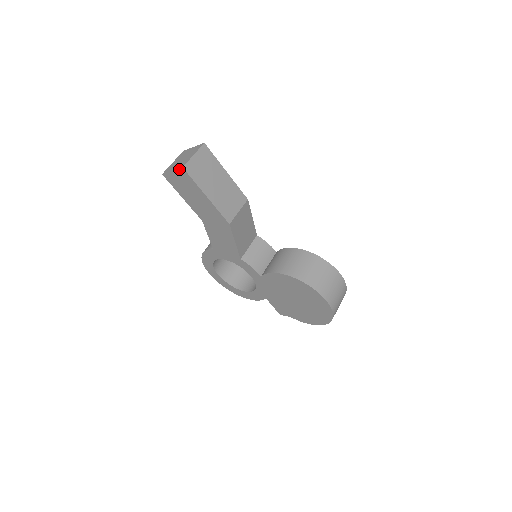
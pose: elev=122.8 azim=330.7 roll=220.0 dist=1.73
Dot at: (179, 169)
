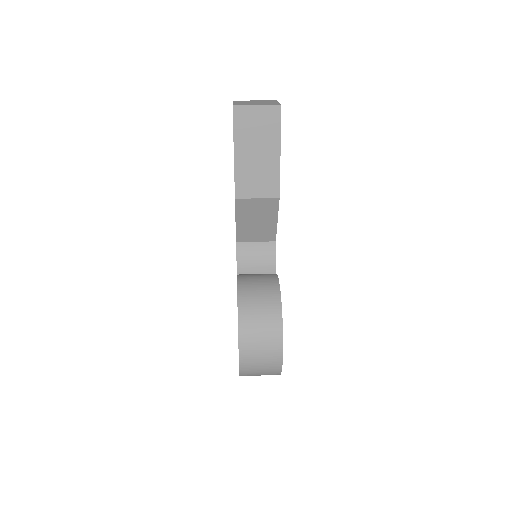
Dot at: occluded
